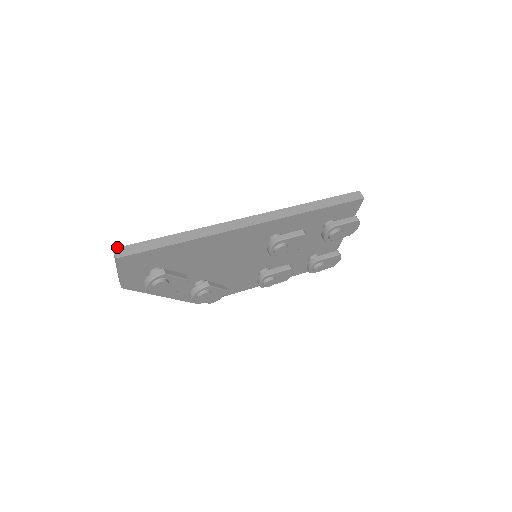
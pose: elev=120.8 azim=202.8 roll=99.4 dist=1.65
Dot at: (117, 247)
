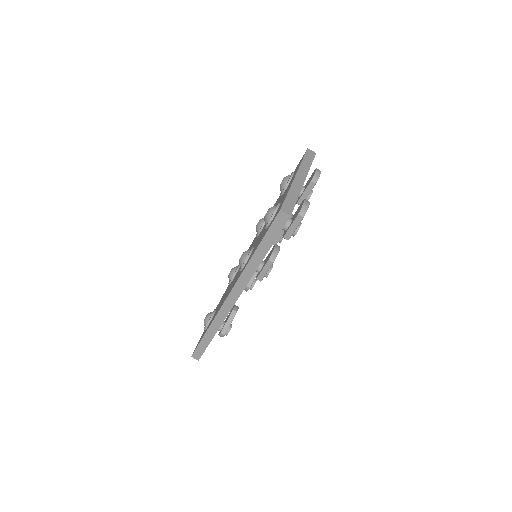
Dot at: (192, 355)
